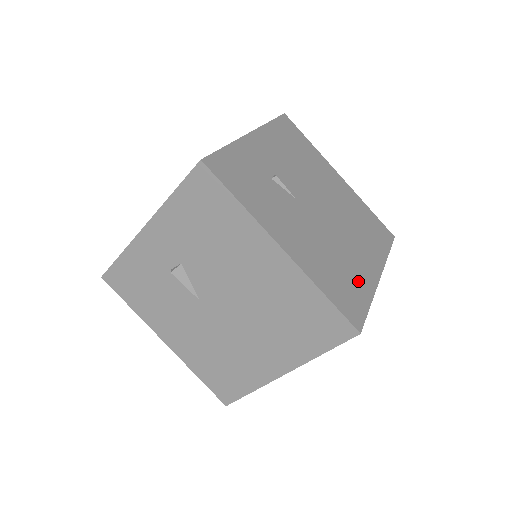
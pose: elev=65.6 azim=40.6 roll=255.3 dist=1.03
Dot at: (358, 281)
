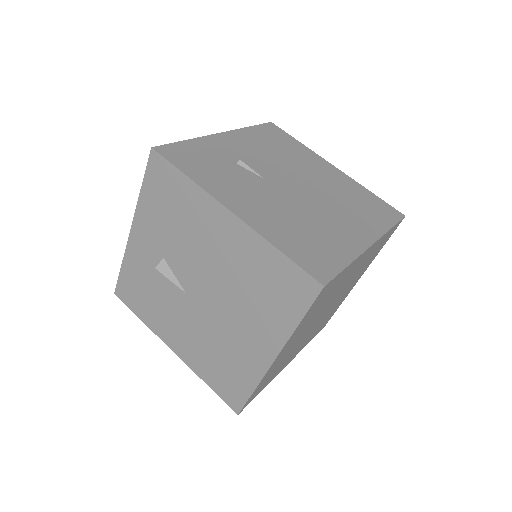
Dot at: (334, 245)
